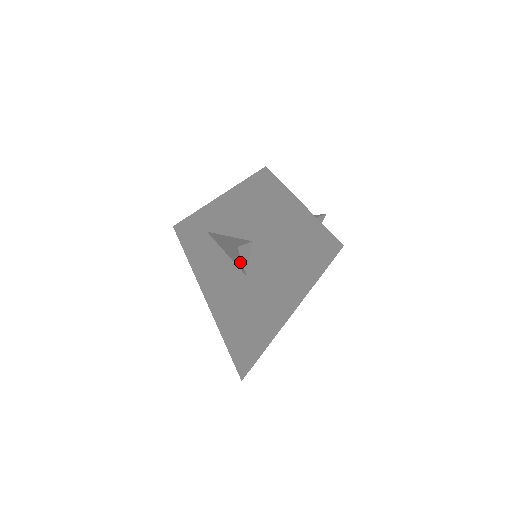
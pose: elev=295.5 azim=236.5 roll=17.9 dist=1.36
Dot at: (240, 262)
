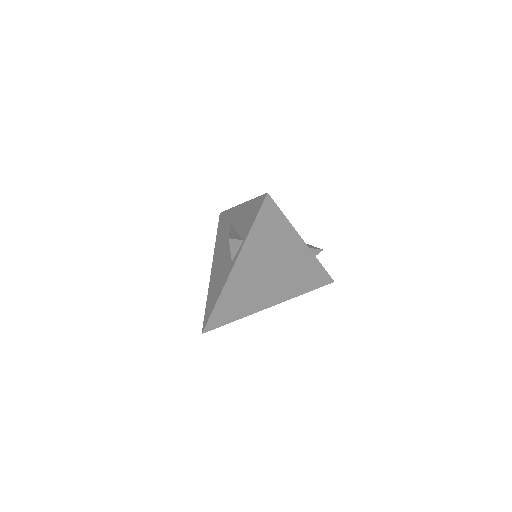
Dot at: (231, 251)
